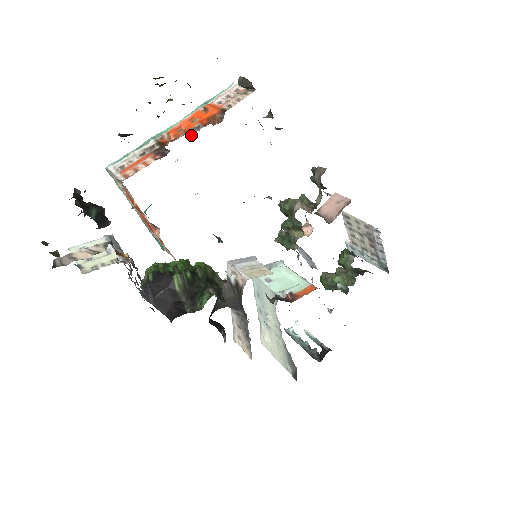
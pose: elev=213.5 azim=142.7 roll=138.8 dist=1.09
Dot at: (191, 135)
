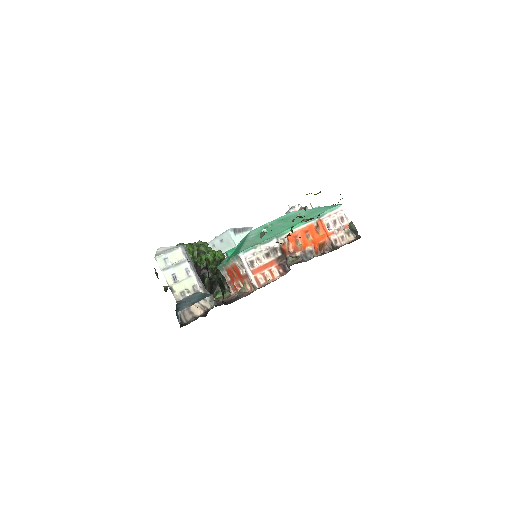
Dot at: (307, 260)
